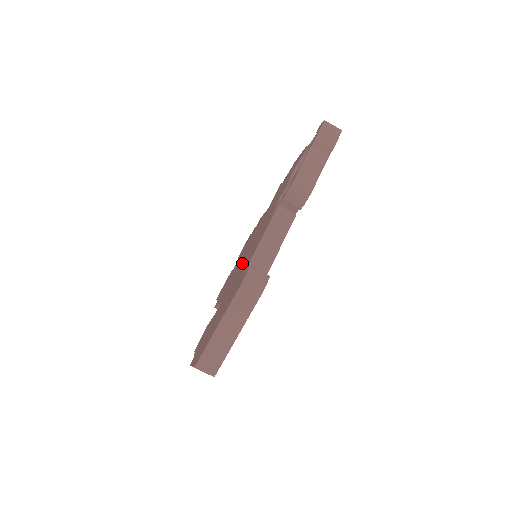
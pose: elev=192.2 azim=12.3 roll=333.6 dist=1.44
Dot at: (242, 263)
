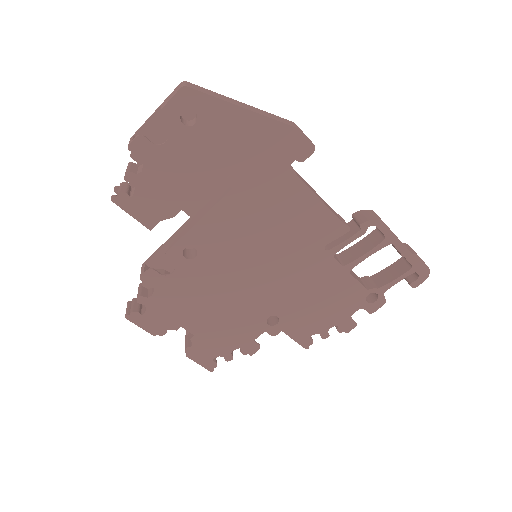
Dot at: occluded
